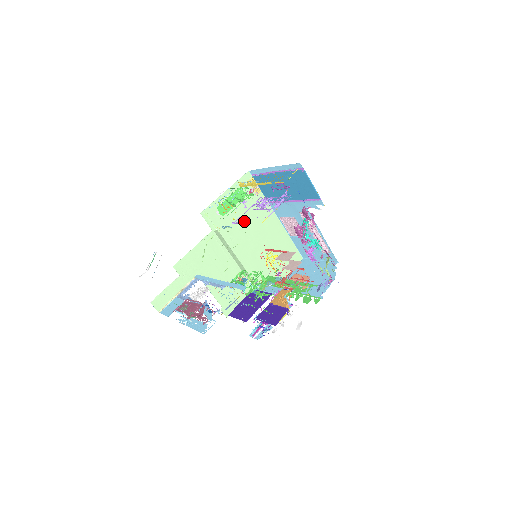
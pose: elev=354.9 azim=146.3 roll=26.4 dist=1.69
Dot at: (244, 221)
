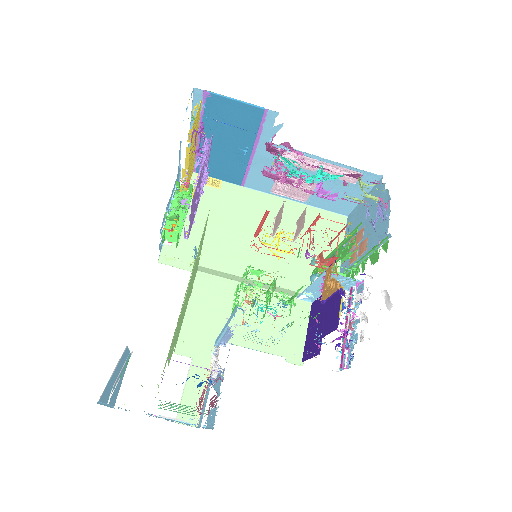
Dot at: (226, 230)
